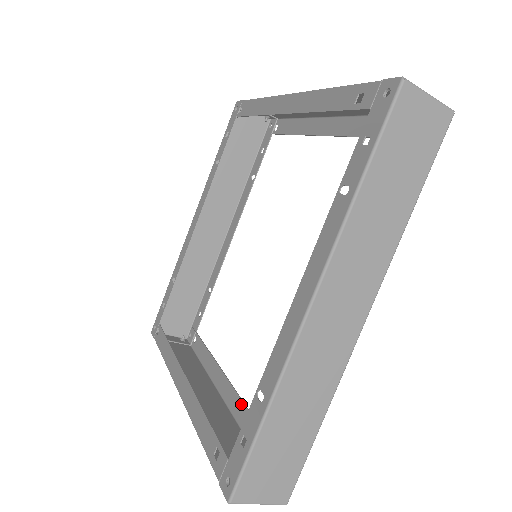
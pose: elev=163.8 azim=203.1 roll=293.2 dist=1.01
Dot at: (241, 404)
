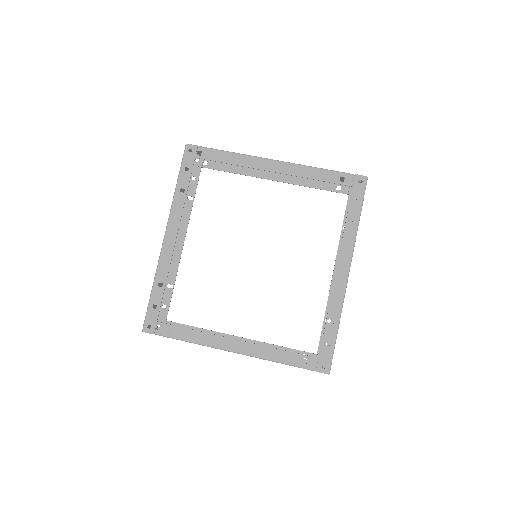
Dot at: (262, 344)
